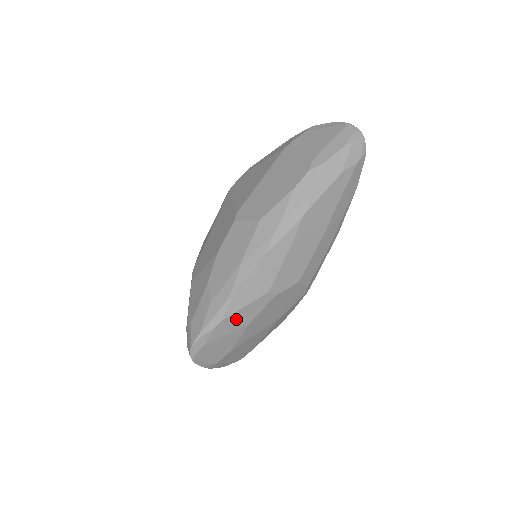
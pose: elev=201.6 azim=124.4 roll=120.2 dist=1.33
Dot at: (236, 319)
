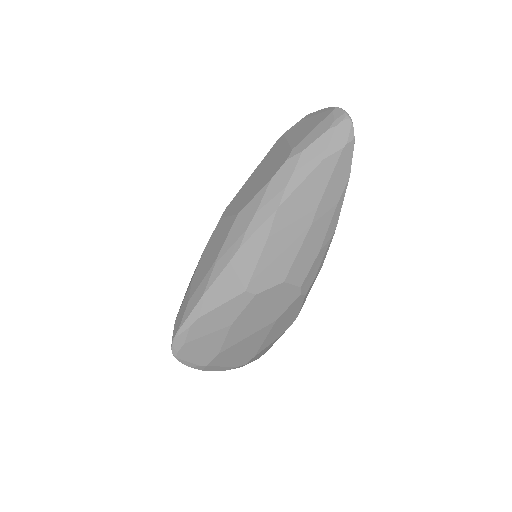
Dot at: (214, 318)
